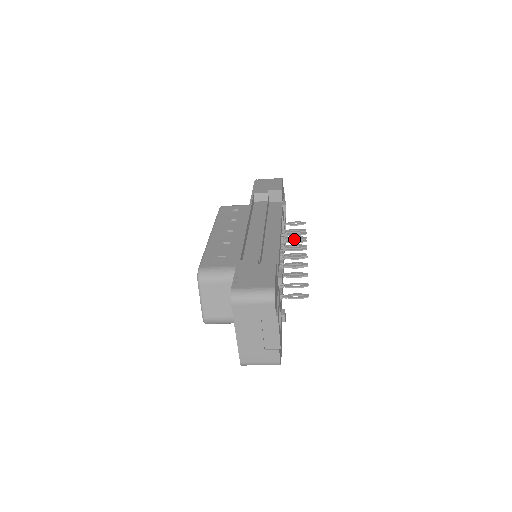
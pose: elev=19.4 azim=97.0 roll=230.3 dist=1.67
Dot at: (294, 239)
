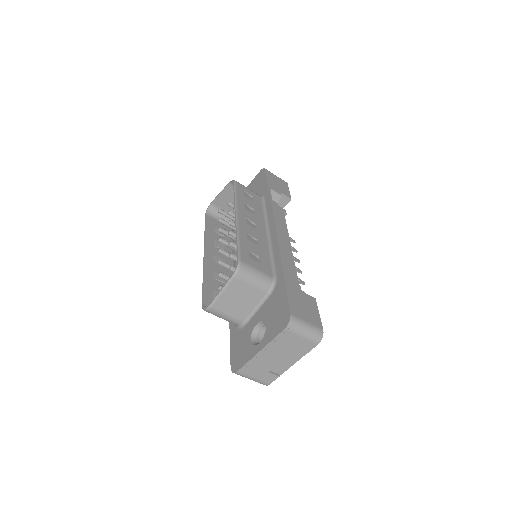
Dot at: occluded
